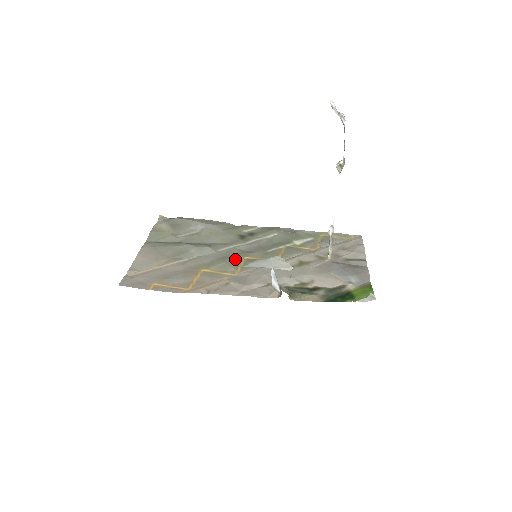
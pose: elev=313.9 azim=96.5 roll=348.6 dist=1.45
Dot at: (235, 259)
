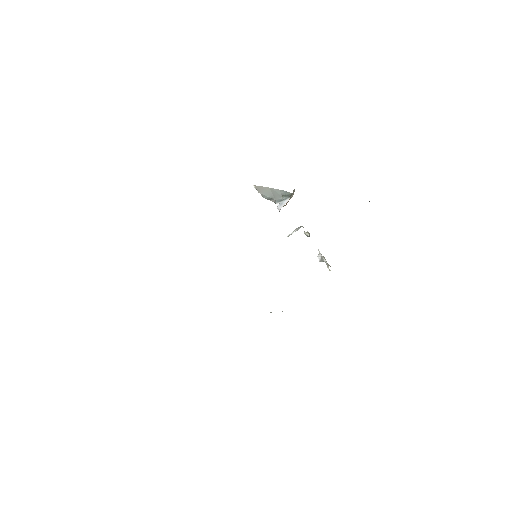
Dot at: occluded
